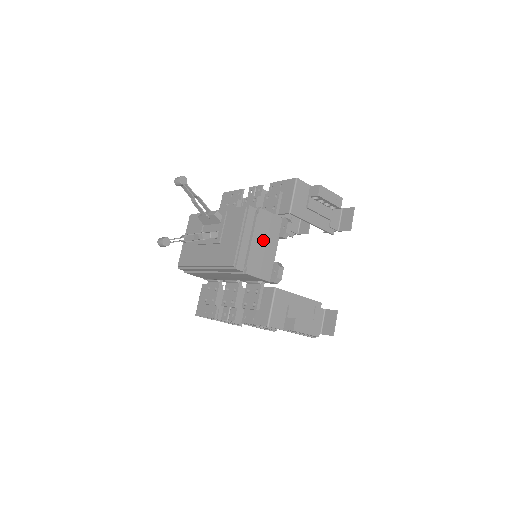
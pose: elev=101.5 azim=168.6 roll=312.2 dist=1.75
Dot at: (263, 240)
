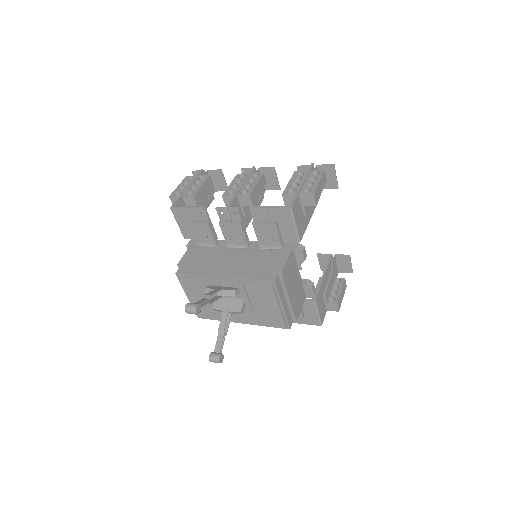
Dot at: (293, 285)
